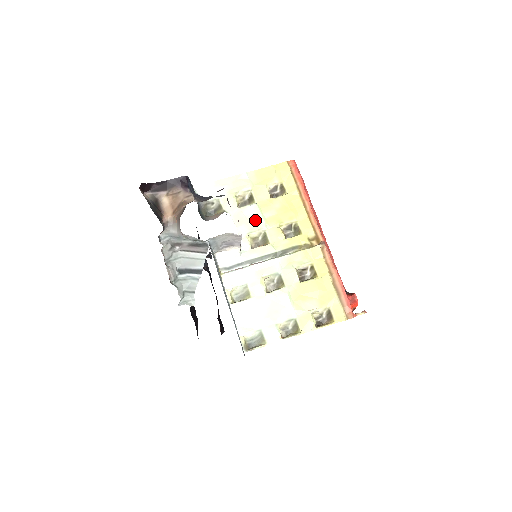
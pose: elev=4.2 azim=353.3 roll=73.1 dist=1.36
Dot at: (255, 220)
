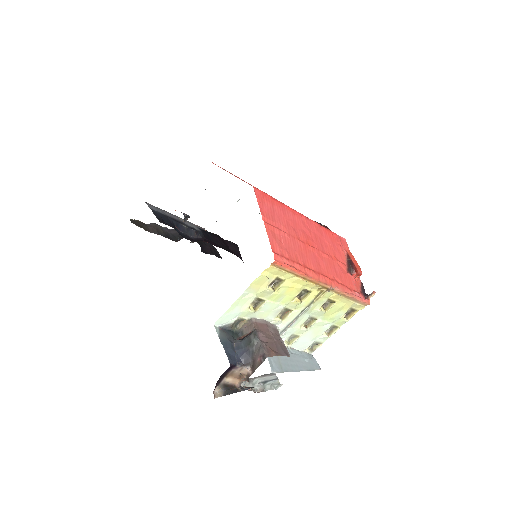
Dot at: (274, 309)
